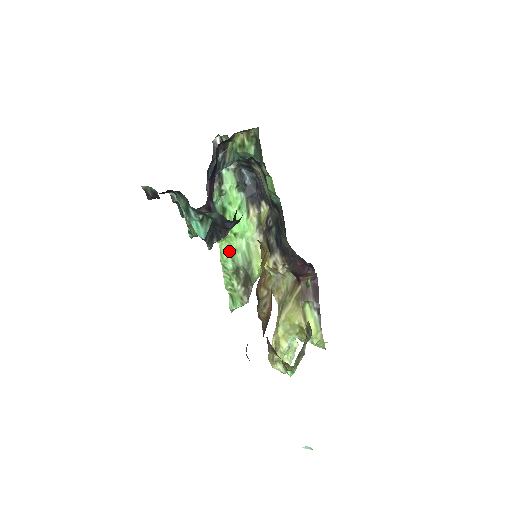
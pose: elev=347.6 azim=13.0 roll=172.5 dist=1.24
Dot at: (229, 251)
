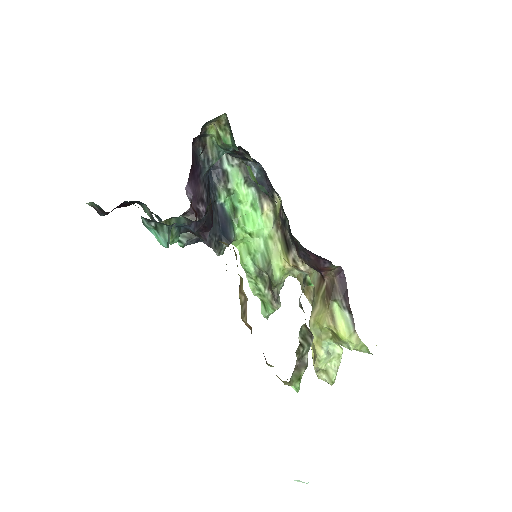
Dot at: (248, 253)
